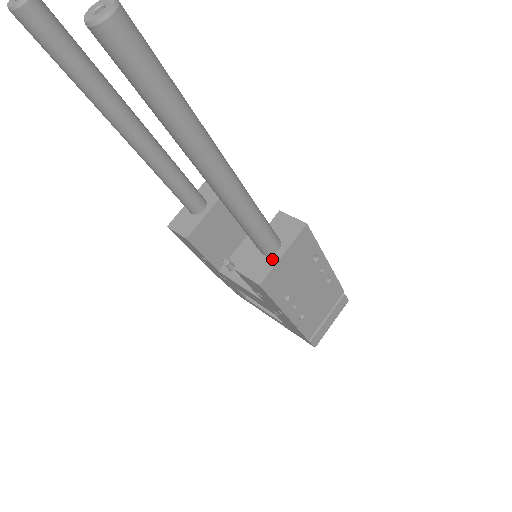
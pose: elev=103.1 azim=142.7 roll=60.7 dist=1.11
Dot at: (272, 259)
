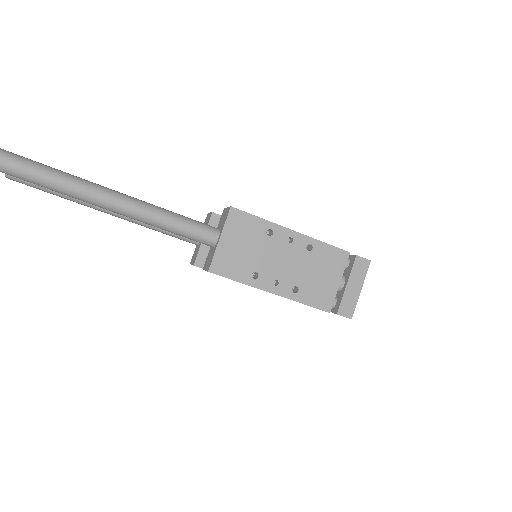
Dot at: (215, 247)
